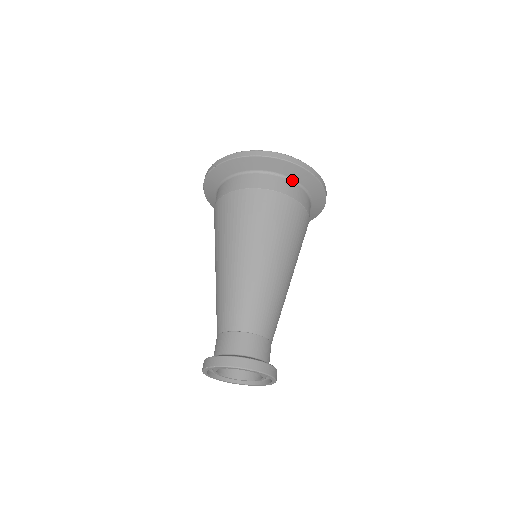
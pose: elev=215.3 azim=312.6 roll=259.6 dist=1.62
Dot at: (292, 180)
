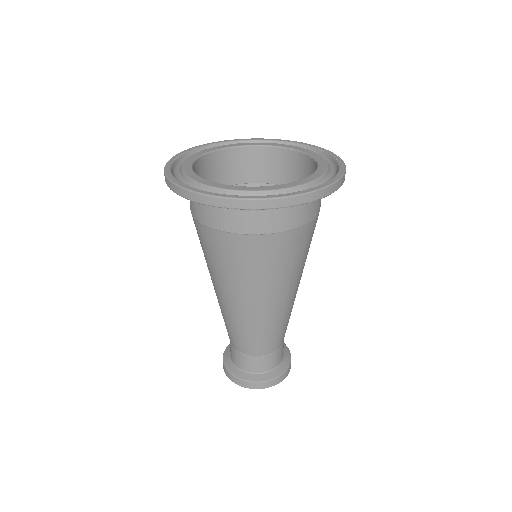
Dot at: occluded
